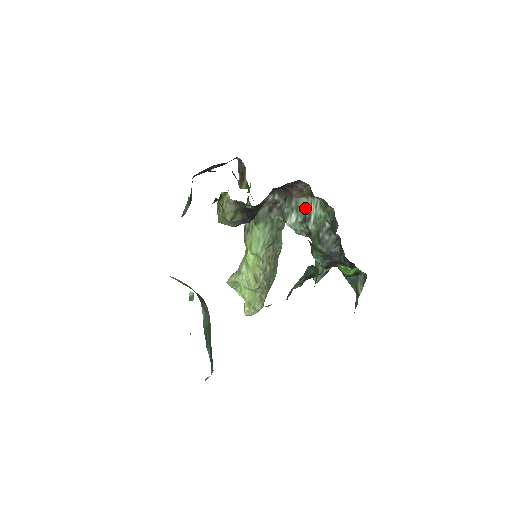
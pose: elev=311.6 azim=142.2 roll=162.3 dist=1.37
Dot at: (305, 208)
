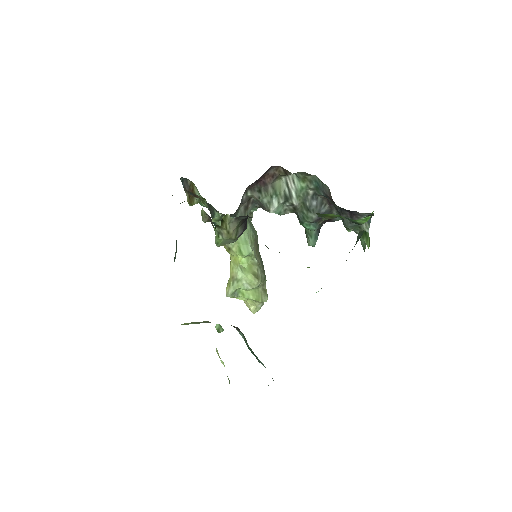
Dot at: (282, 189)
